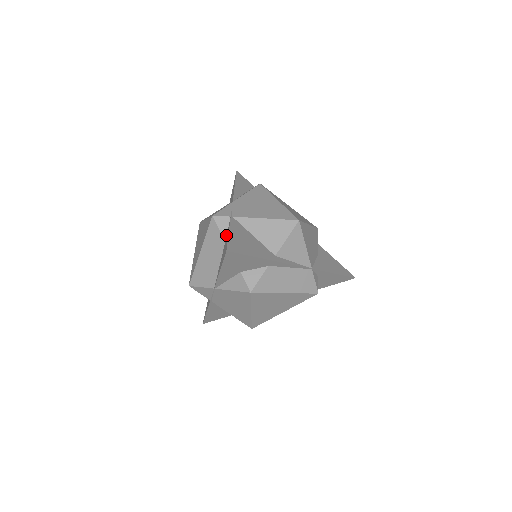
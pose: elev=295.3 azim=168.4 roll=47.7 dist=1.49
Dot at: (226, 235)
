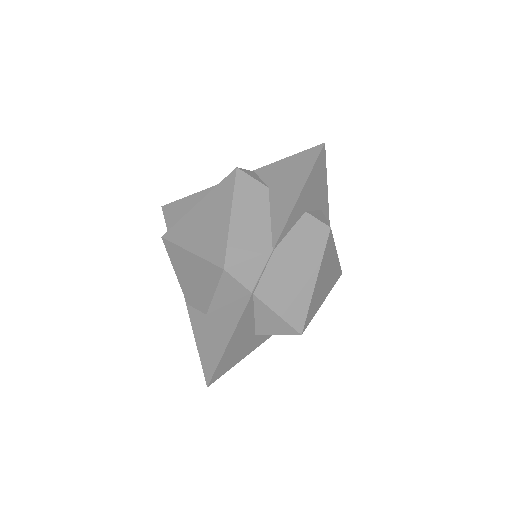
Dot at: (264, 183)
